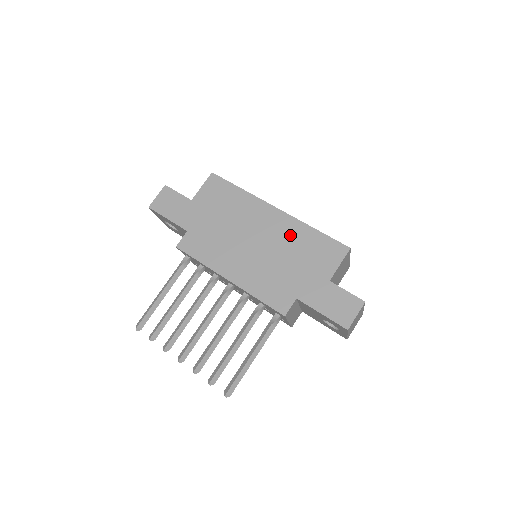
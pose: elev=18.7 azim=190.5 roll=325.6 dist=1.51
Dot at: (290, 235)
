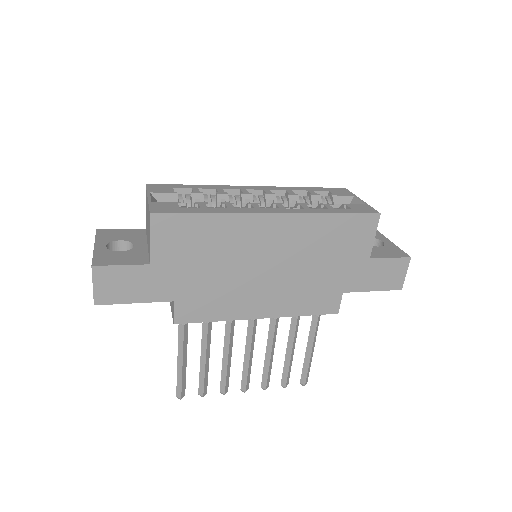
Dot at: (307, 236)
